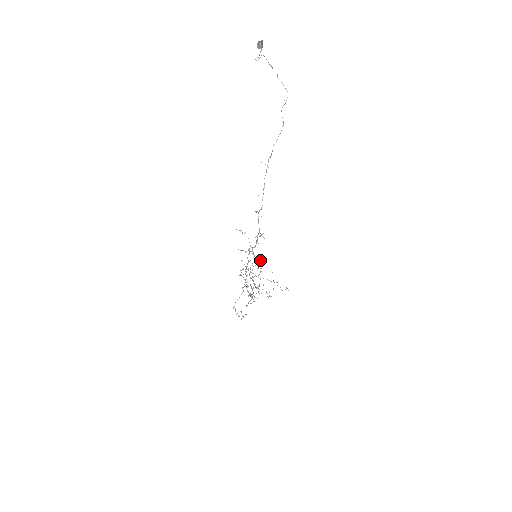
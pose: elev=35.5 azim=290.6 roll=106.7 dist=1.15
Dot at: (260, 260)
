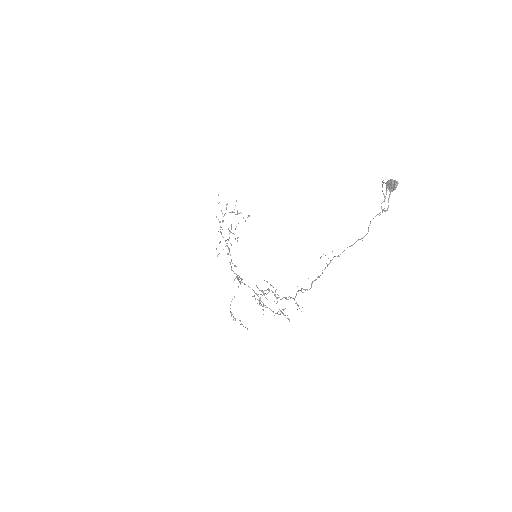
Dot at: occluded
